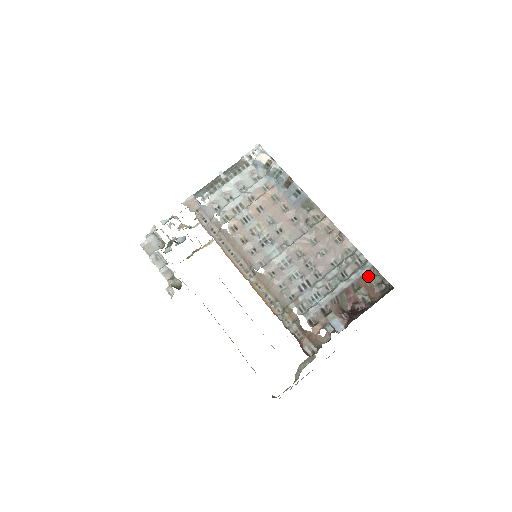
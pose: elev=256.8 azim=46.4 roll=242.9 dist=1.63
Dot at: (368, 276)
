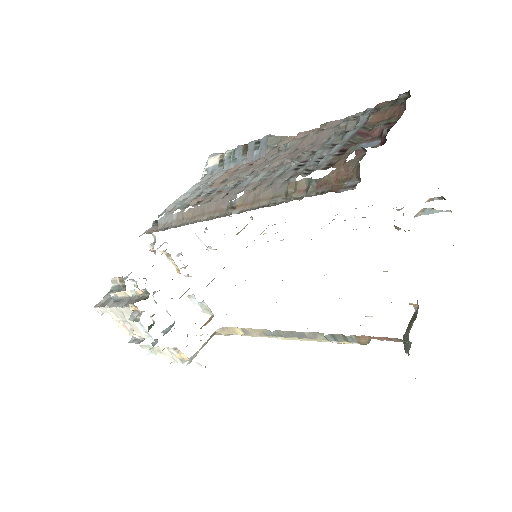
Dot at: (376, 112)
